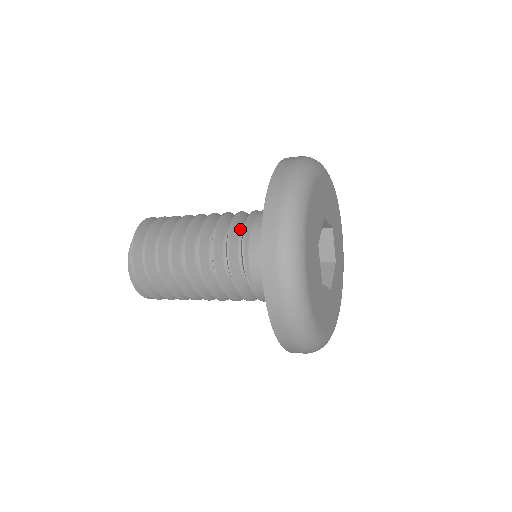
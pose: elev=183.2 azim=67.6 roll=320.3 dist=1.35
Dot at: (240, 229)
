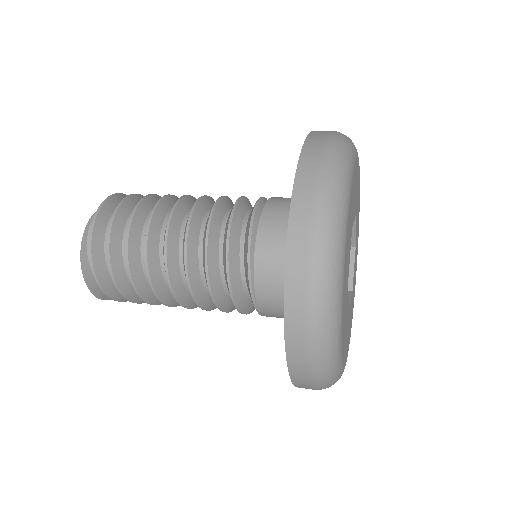
Dot at: (248, 209)
